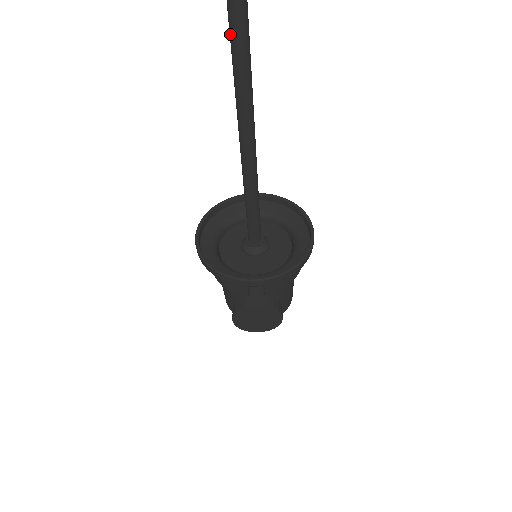
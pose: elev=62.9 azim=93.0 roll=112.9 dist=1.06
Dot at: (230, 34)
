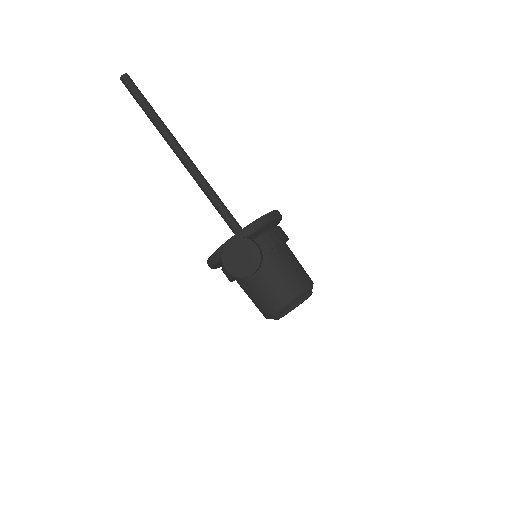
Dot at: occluded
